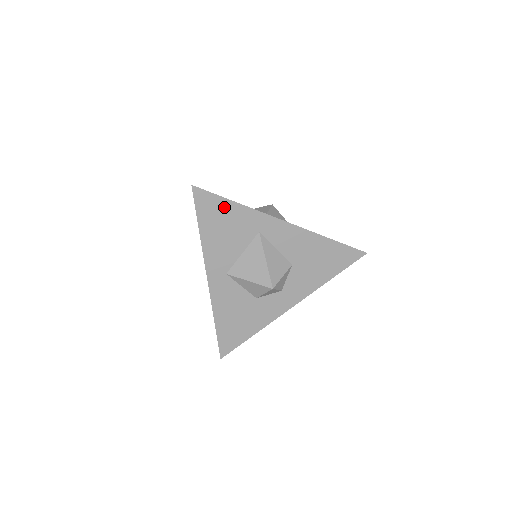
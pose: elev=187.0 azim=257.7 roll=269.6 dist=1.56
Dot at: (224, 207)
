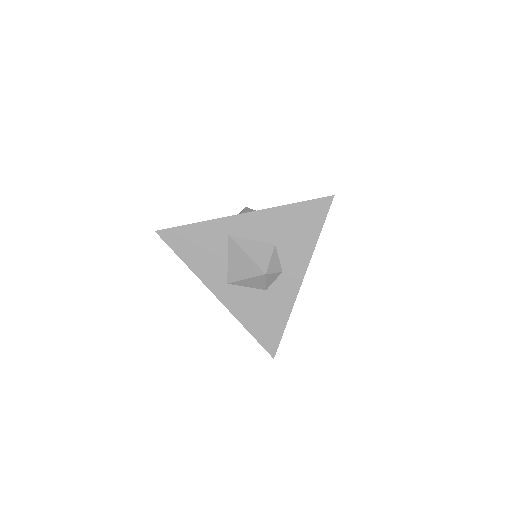
Dot at: (189, 232)
